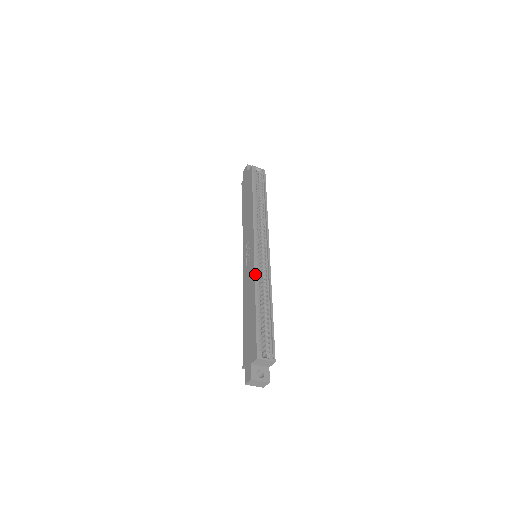
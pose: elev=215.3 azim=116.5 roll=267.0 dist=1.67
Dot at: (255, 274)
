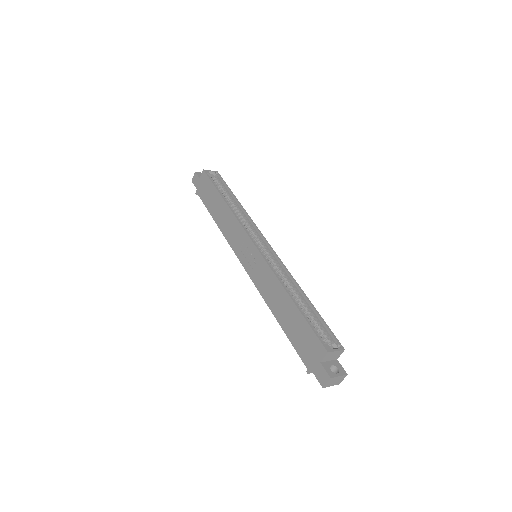
Dot at: (273, 270)
